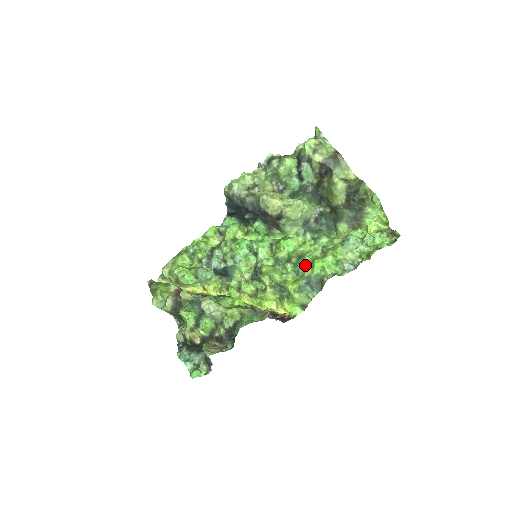
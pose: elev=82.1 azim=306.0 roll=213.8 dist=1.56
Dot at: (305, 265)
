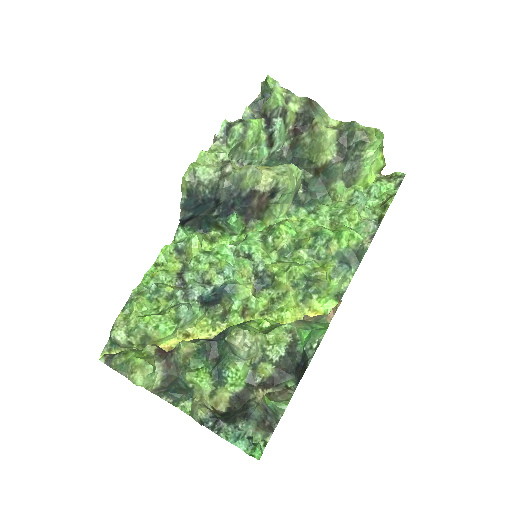
Dot at: (326, 242)
